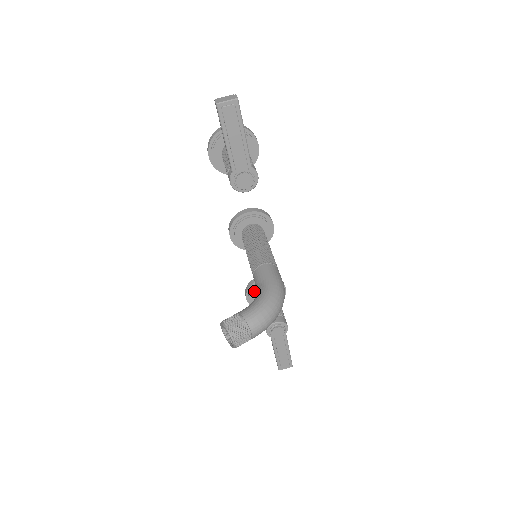
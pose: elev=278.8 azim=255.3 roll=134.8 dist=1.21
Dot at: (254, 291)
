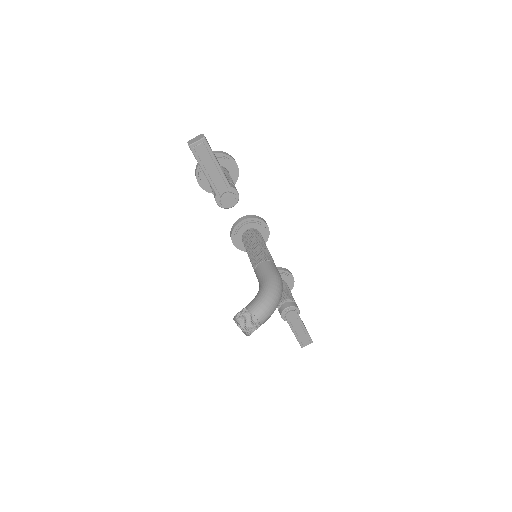
Dot at: occluded
